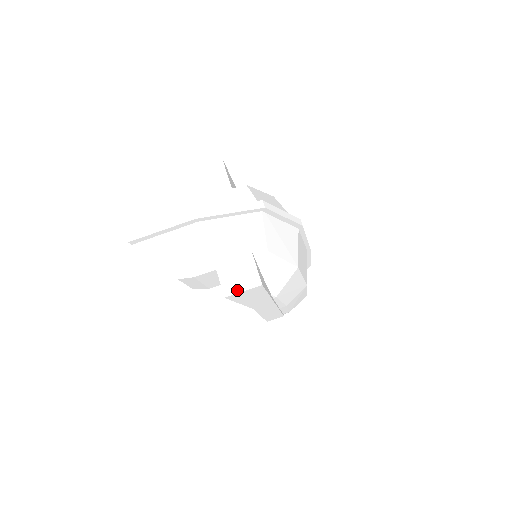
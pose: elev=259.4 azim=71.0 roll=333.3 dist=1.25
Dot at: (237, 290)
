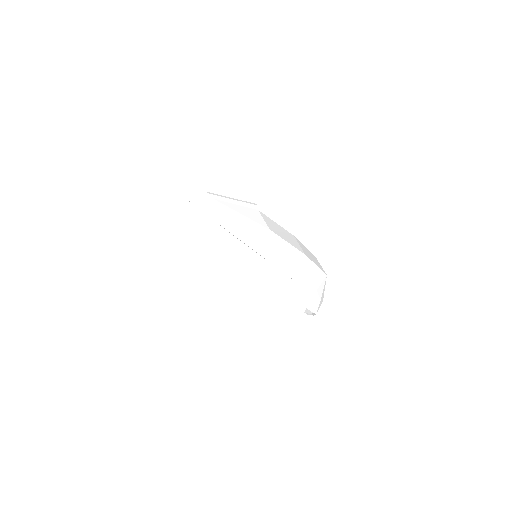
Dot at: (218, 247)
